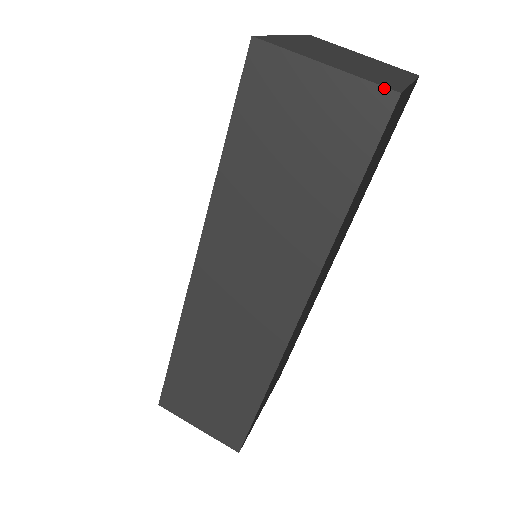
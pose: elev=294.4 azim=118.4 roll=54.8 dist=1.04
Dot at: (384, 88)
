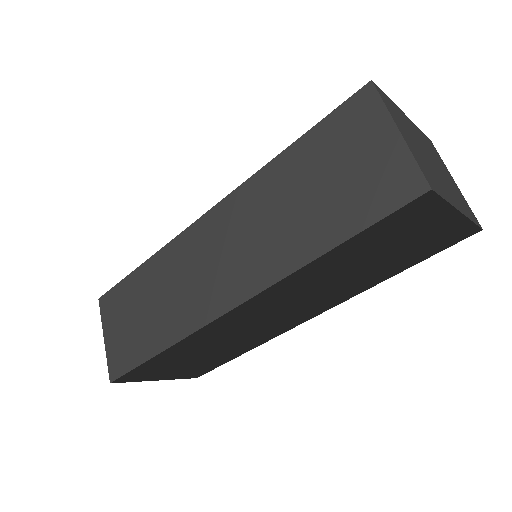
Dot at: (424, 177)
